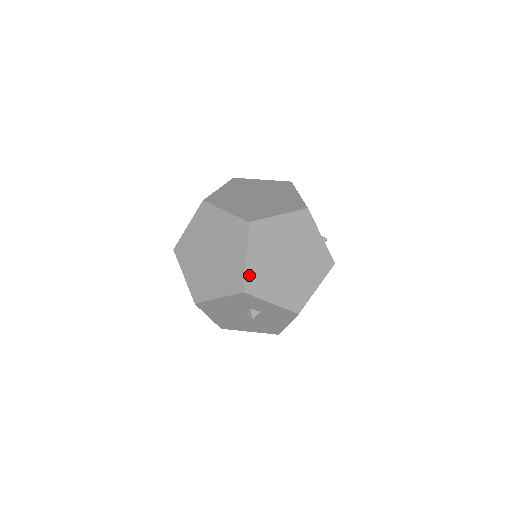
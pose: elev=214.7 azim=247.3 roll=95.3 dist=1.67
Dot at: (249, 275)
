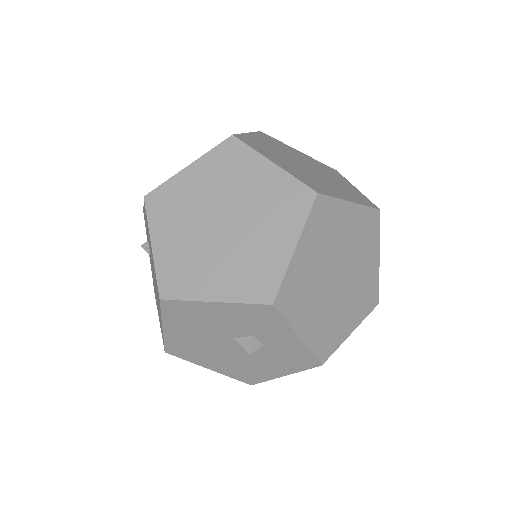
Dot at: (289, 279)
